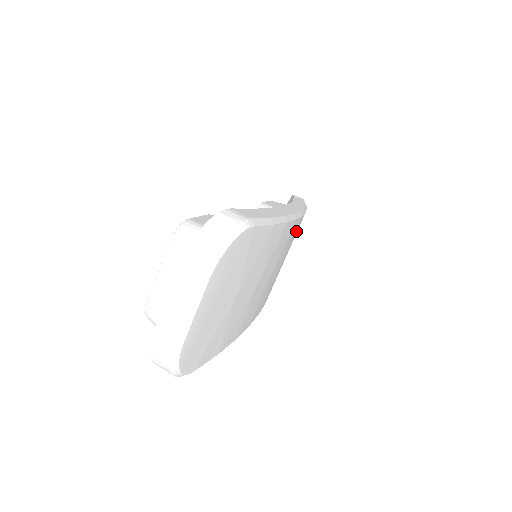
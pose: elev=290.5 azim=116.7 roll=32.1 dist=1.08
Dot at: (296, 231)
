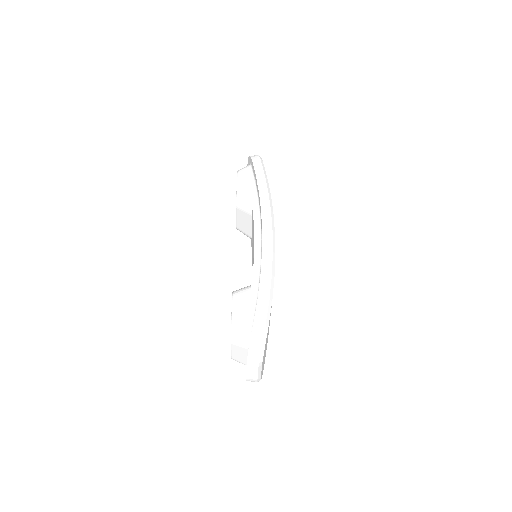
Dot at: occluded
